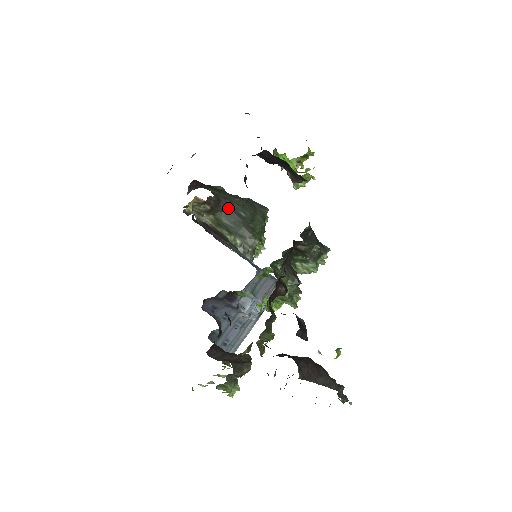
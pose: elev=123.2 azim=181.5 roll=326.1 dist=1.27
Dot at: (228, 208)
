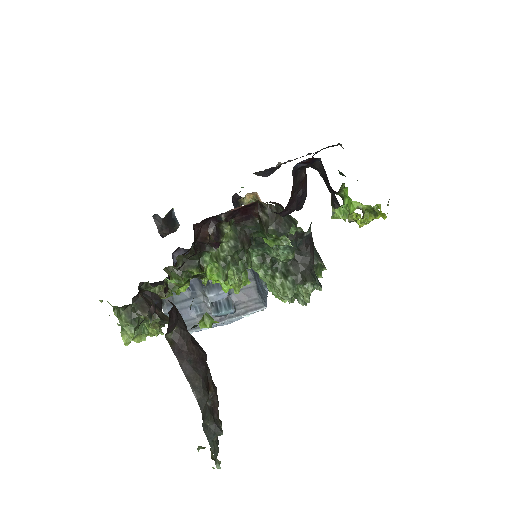
Dot at: (282, 229)
